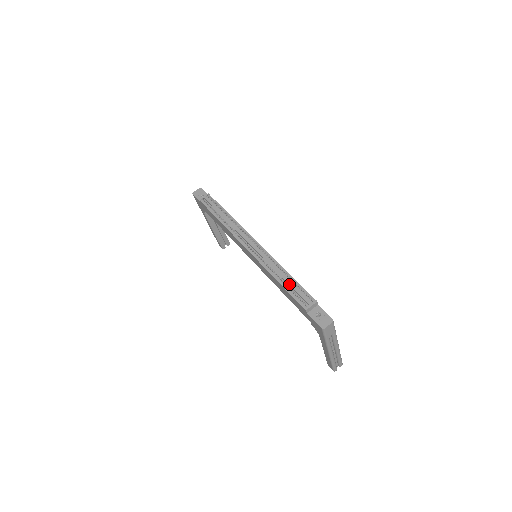
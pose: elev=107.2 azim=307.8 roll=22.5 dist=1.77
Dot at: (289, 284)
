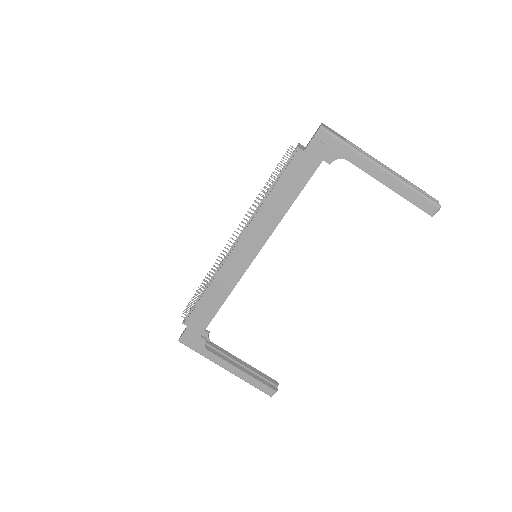
Dot at: (275, 180)
